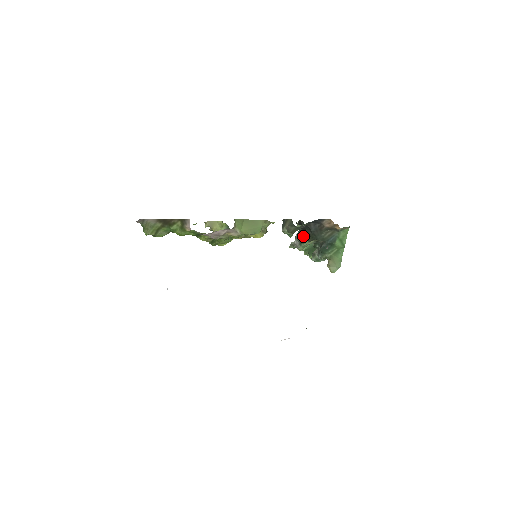
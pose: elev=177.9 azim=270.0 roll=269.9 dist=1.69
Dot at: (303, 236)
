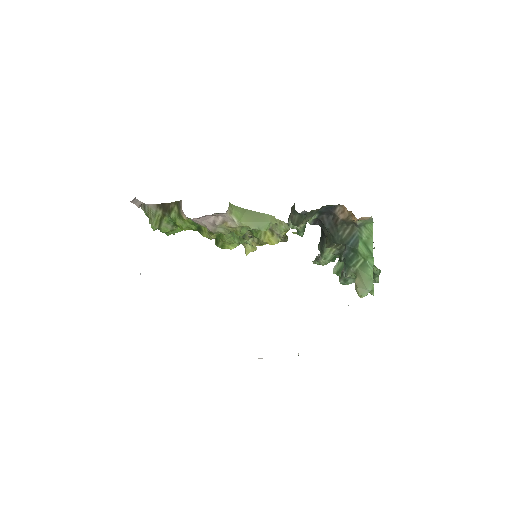
Dot at: (322, 241)
